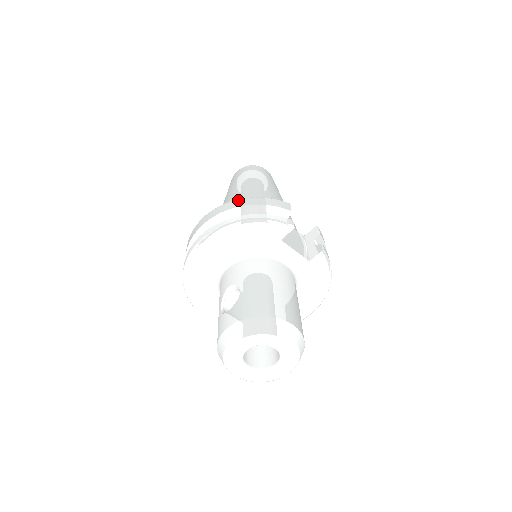
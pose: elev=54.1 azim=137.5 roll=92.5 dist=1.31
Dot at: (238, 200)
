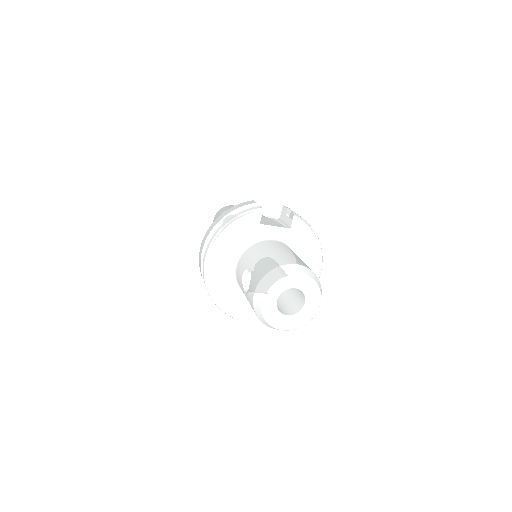
Dot at: (216, 219)
